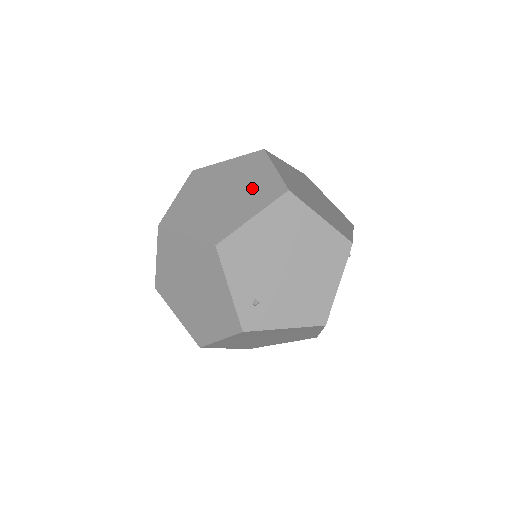
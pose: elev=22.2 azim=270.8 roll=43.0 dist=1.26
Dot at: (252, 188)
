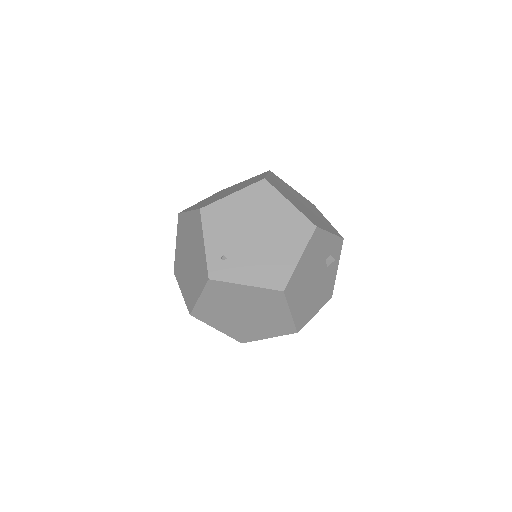
Dot at: (245, 184)
